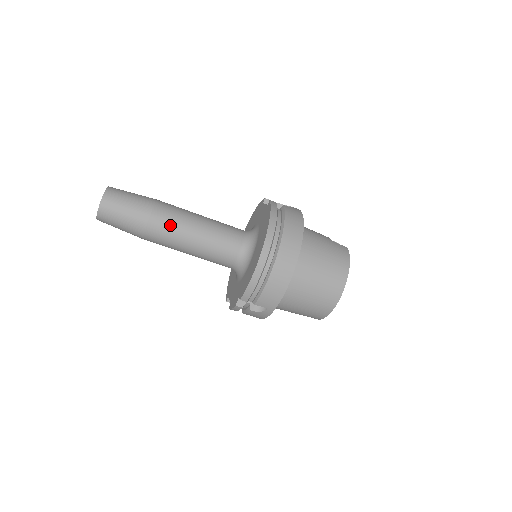
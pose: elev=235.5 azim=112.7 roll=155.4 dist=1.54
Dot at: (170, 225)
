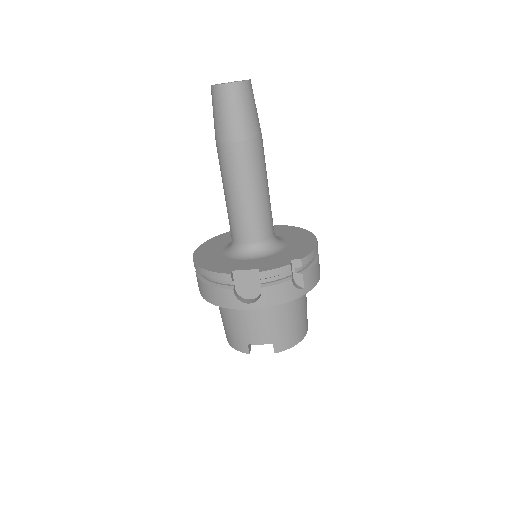
Dot at: occluded
